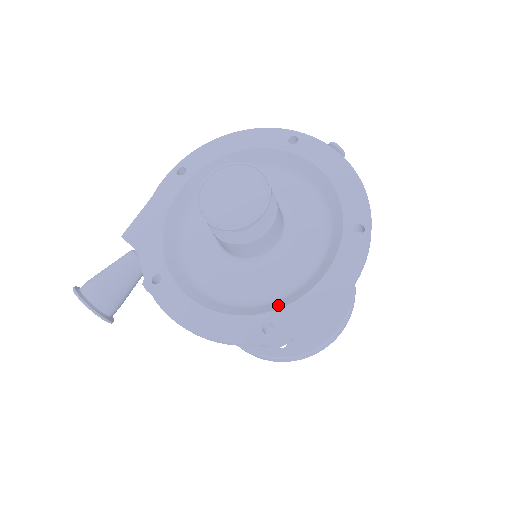
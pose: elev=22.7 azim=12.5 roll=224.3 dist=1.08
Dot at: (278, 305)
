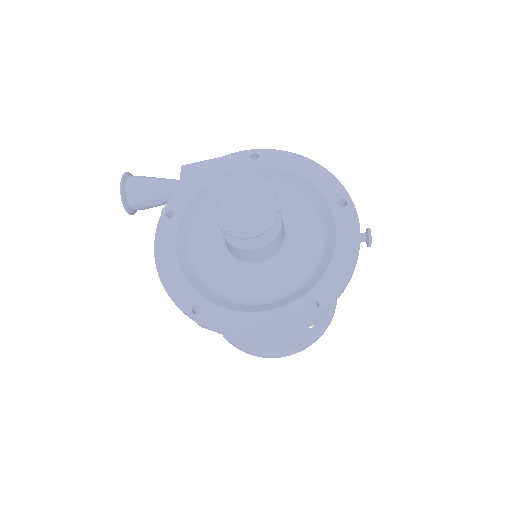
Dot at: (218, 301)
